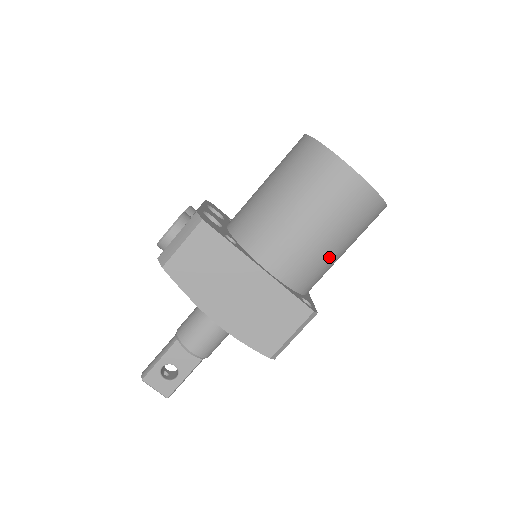
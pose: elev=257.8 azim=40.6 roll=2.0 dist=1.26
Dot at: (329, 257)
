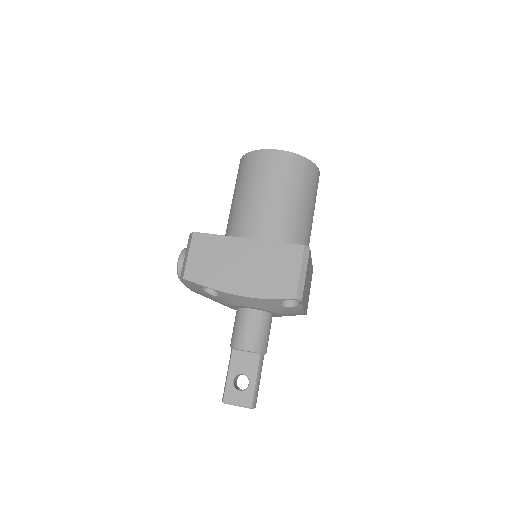
Dot at: (295, 212)
